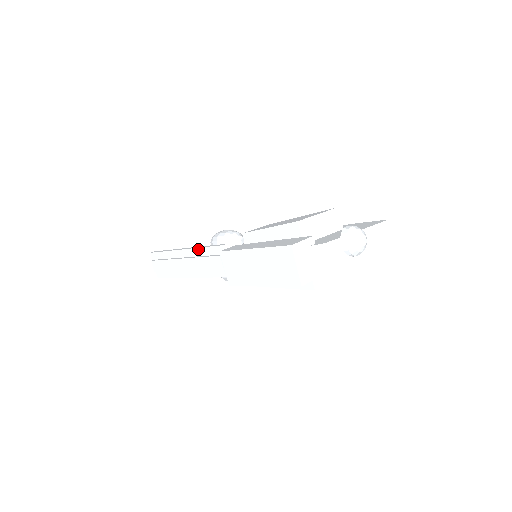
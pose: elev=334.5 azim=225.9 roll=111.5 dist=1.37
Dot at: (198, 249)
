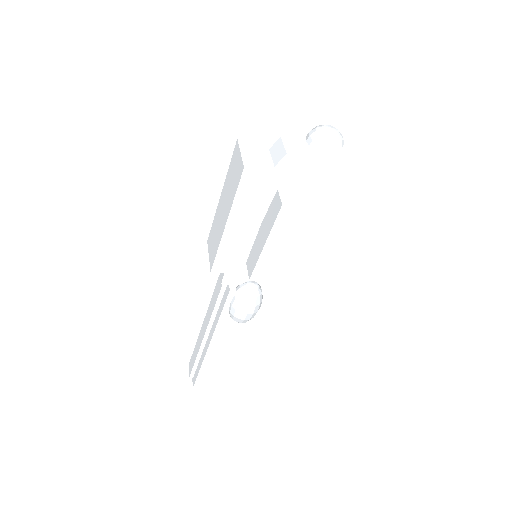
Dot at: occluded
